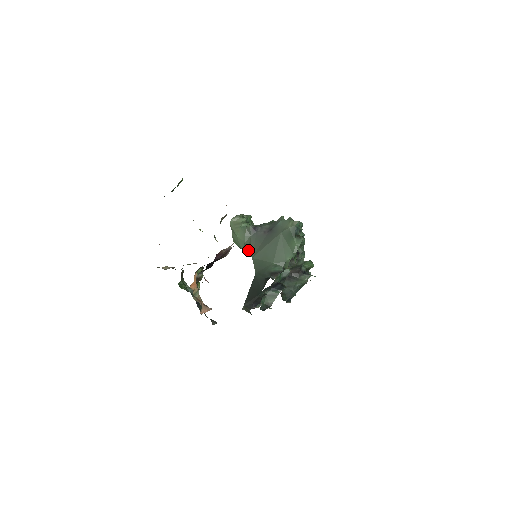
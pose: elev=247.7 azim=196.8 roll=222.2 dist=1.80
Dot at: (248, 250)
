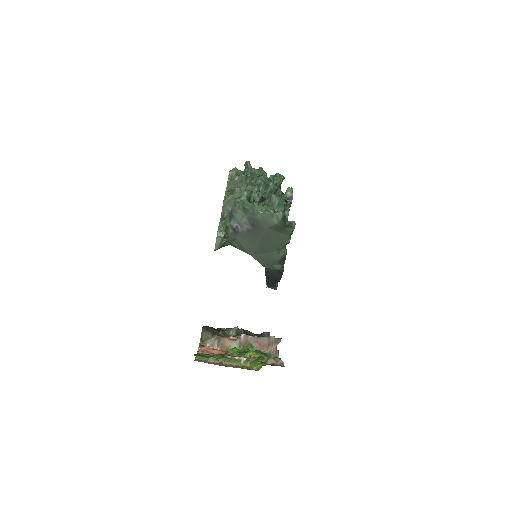
Dot at: (241, 249)
